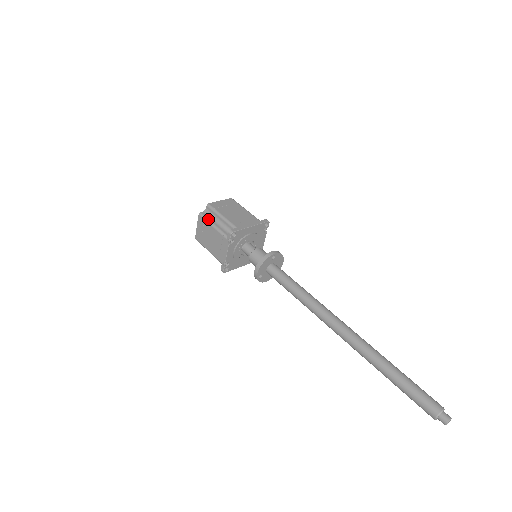
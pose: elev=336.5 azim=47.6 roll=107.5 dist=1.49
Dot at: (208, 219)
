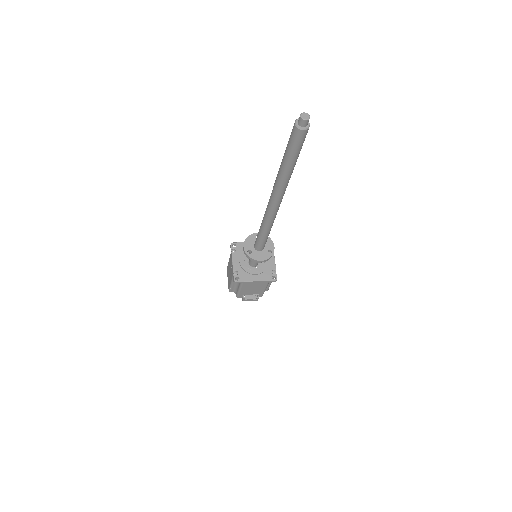
Dot at: occluded
